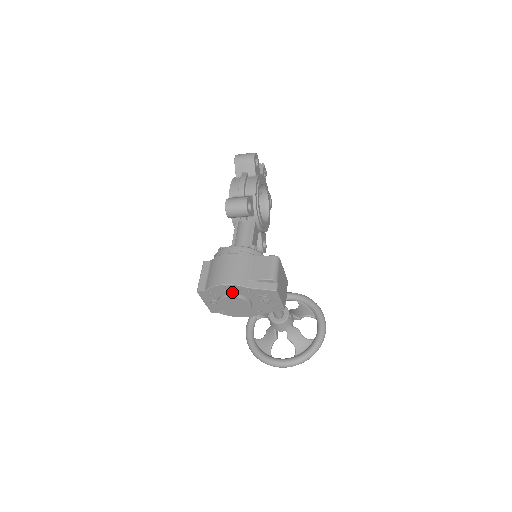
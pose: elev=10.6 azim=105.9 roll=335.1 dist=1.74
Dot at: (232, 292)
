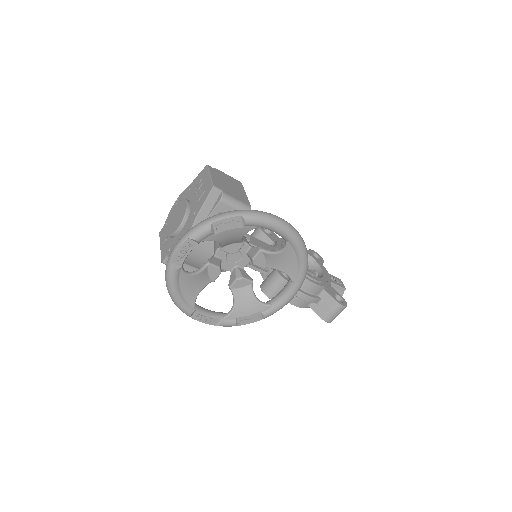
Dot at: occluded
